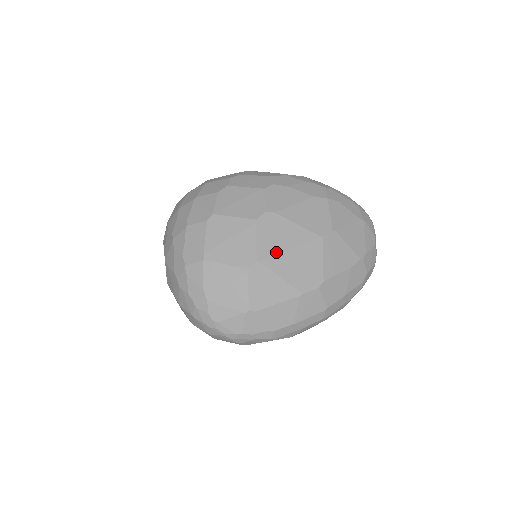
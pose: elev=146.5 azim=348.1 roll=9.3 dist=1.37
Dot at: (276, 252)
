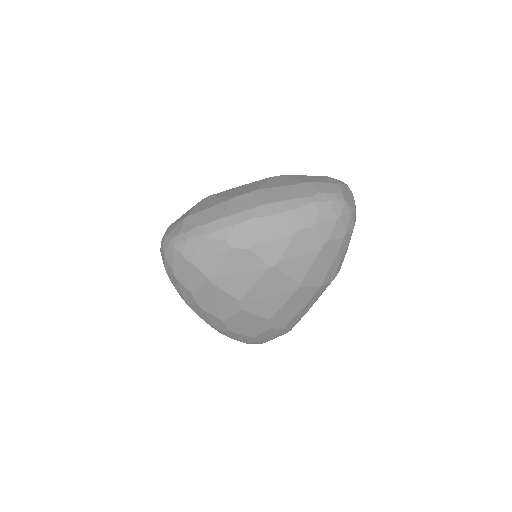
Dot at: (227, 190)
